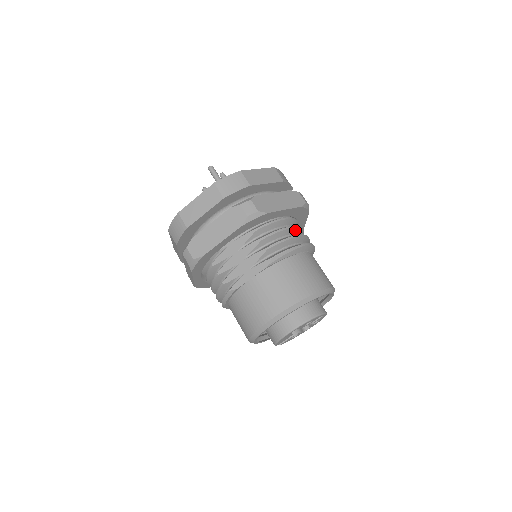
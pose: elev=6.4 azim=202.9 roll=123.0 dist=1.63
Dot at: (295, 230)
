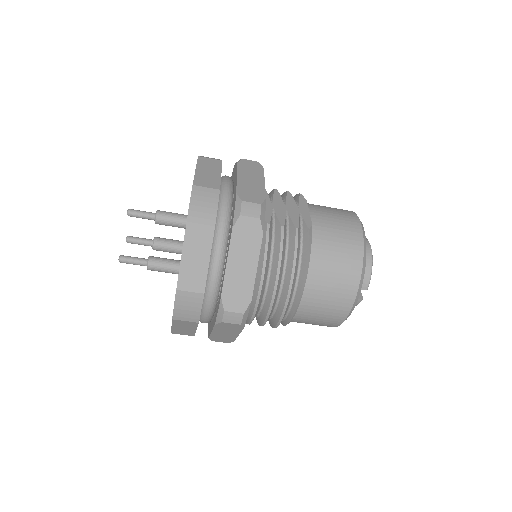
Dot at: occluded
